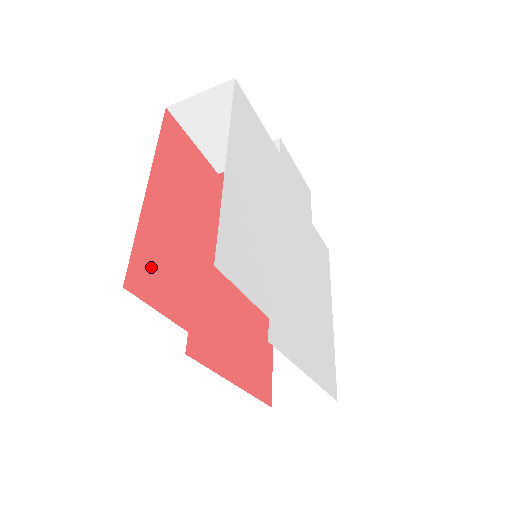
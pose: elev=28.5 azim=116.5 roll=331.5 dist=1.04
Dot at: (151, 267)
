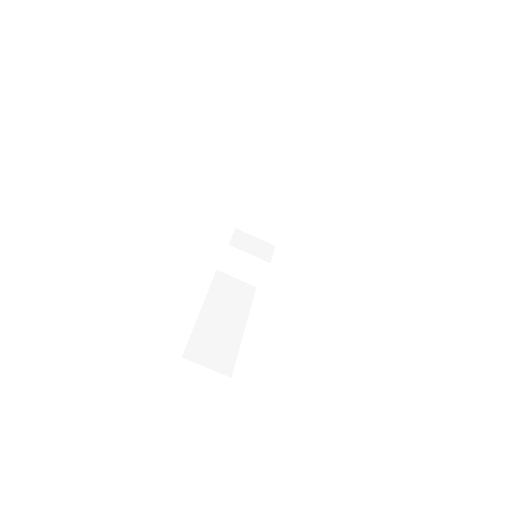
Dot at: occluded
